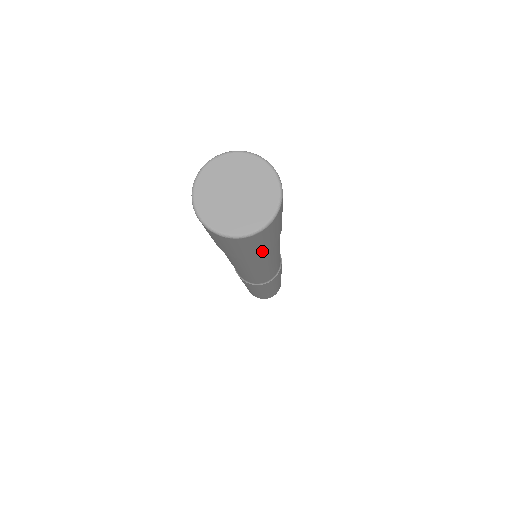
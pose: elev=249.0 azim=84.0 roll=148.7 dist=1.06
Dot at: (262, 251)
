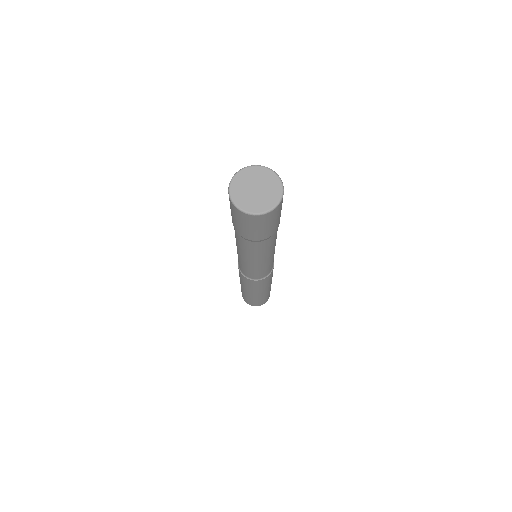
Dot at: (272, 231)
